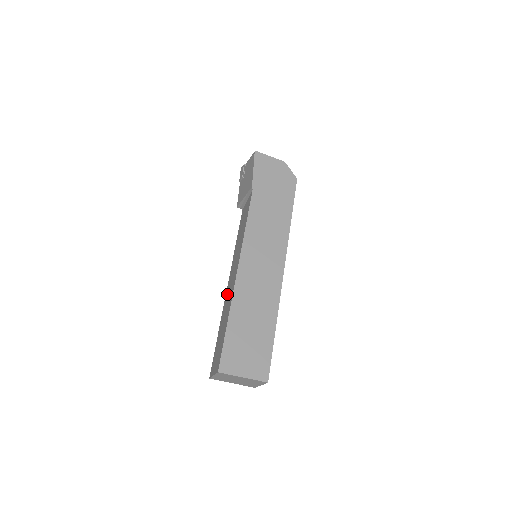
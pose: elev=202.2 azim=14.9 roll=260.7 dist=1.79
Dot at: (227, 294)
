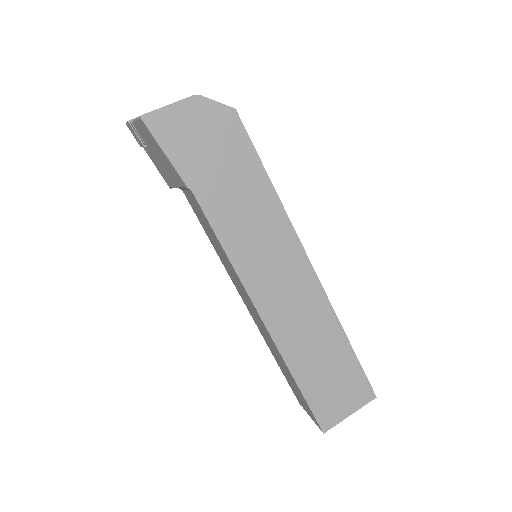
Dot at: occluded
